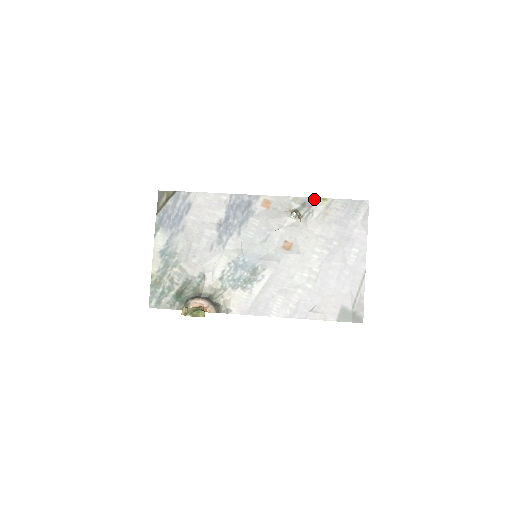
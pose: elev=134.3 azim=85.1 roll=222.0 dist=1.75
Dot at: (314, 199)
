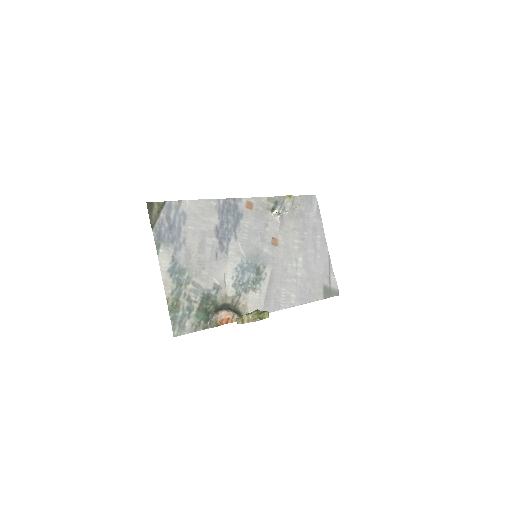
Dot at: (282, 197)
